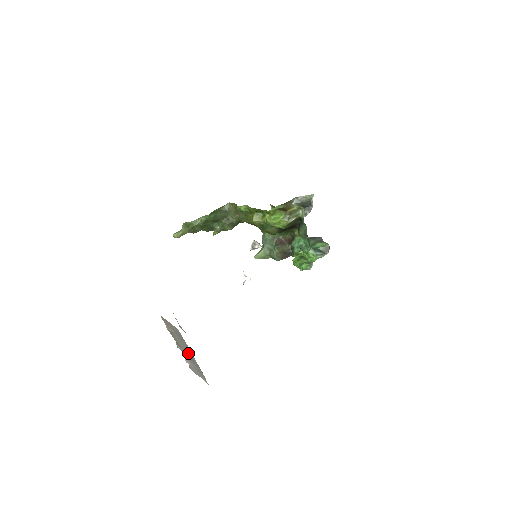
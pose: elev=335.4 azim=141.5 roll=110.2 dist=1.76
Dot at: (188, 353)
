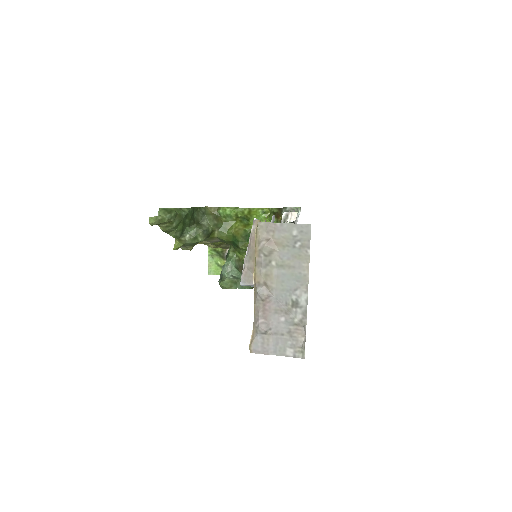
Dot at: (288, 290)
